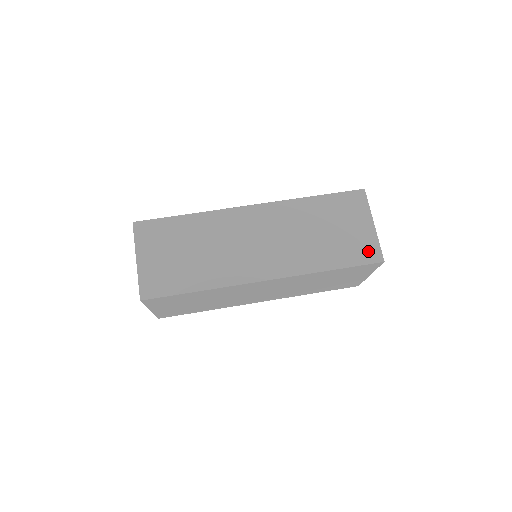
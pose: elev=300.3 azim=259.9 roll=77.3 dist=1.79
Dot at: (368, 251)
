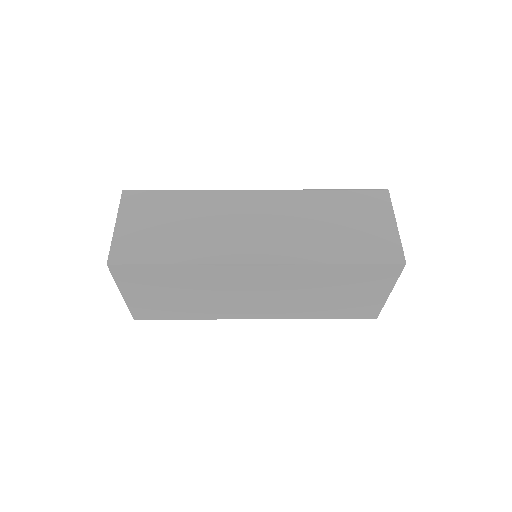
Dot at: (387, 250)
